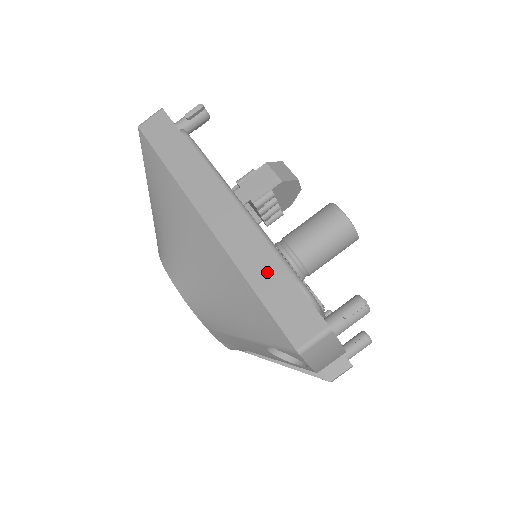
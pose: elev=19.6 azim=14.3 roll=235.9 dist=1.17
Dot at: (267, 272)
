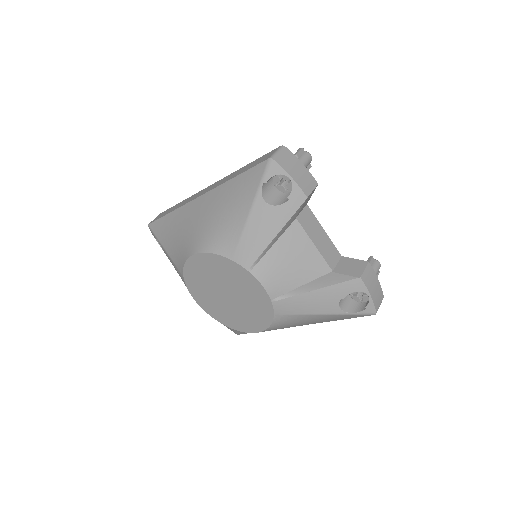
Dot at: (239, 171)
